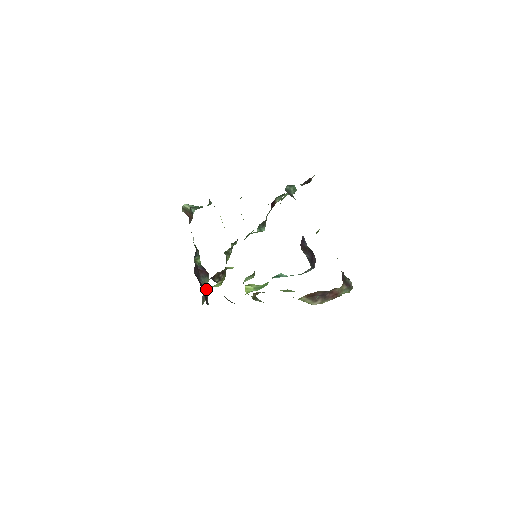
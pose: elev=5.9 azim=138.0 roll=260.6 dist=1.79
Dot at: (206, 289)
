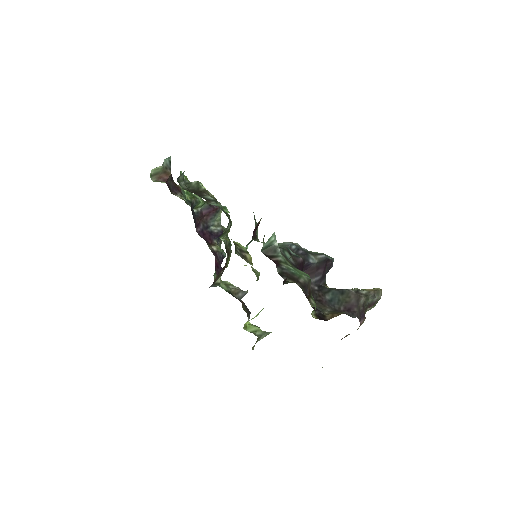
Dot at: (219, 231)
